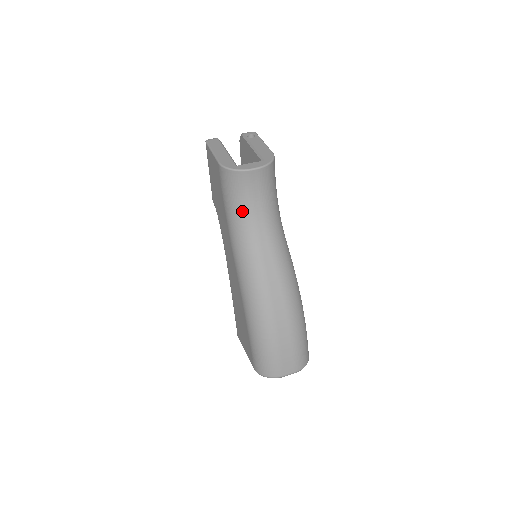
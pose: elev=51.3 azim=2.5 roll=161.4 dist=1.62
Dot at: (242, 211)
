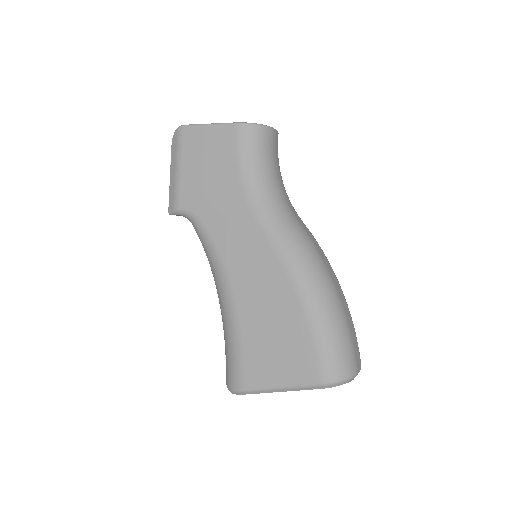
Dot at: (268, 174)
